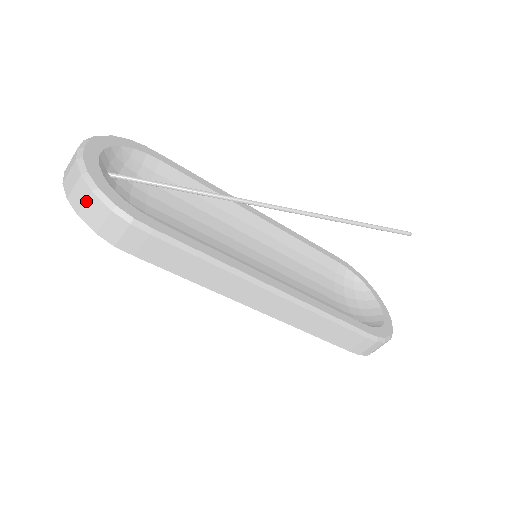
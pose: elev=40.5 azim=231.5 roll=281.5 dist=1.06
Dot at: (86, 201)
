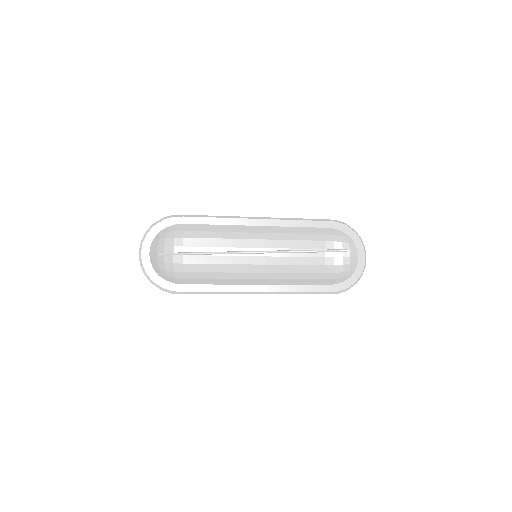
Dot at: occluded
